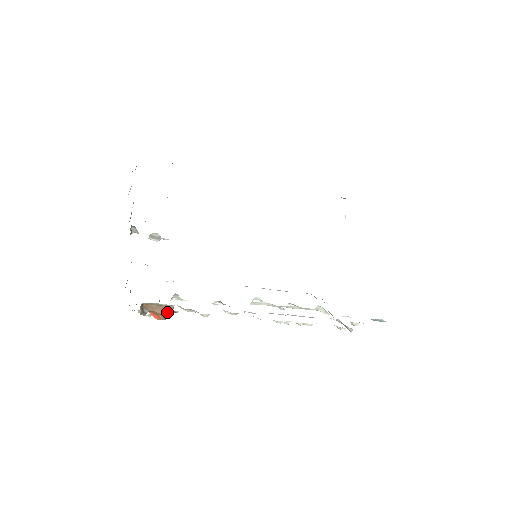
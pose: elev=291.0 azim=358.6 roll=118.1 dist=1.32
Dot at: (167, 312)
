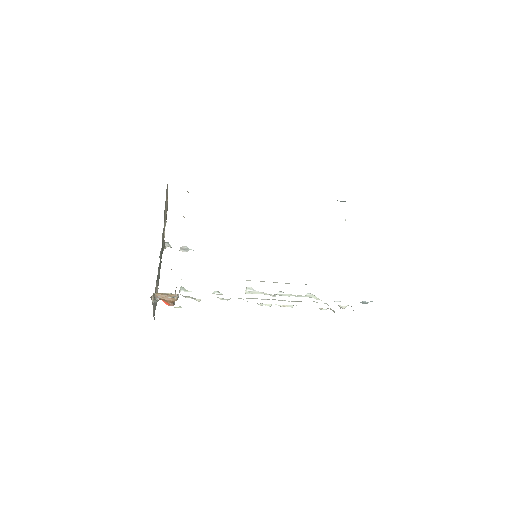
Dot at: (173, 299)
